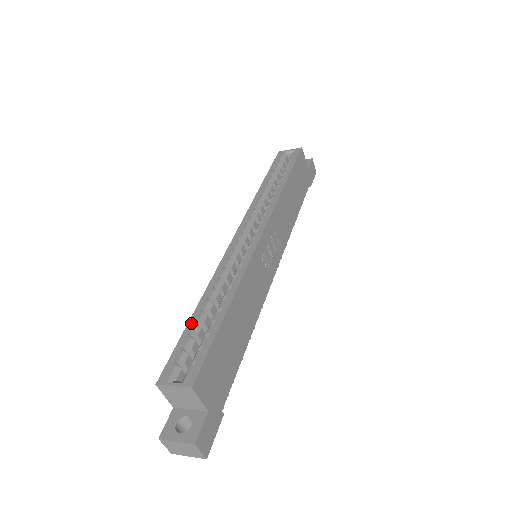
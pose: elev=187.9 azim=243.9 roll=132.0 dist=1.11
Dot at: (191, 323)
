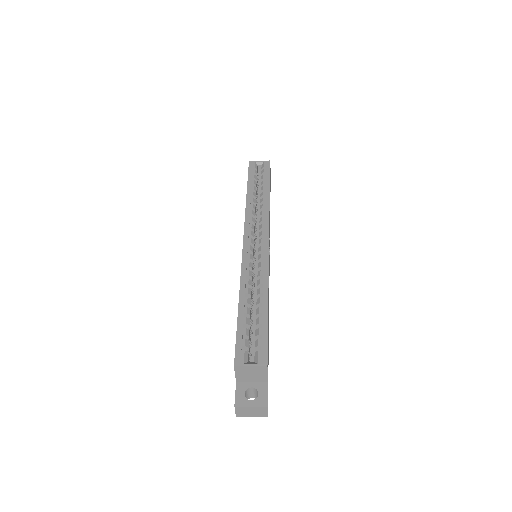
Dot at: (241, 316)
